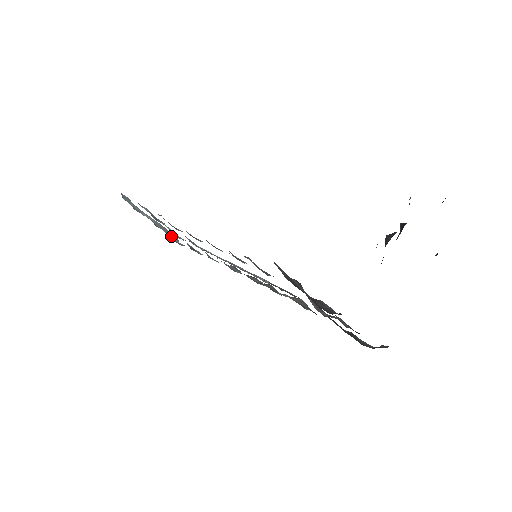
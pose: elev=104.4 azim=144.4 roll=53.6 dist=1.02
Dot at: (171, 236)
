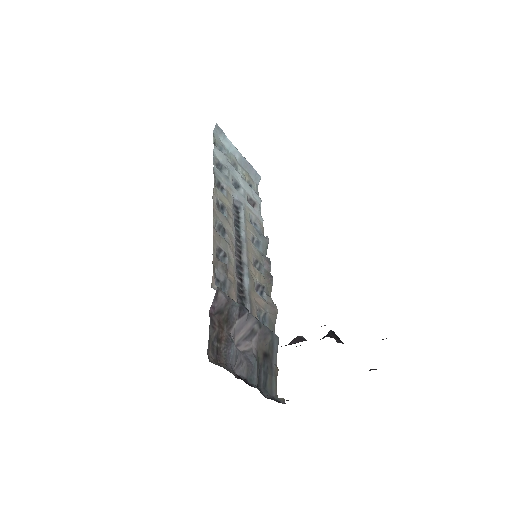
Dot at: (252, 175)
